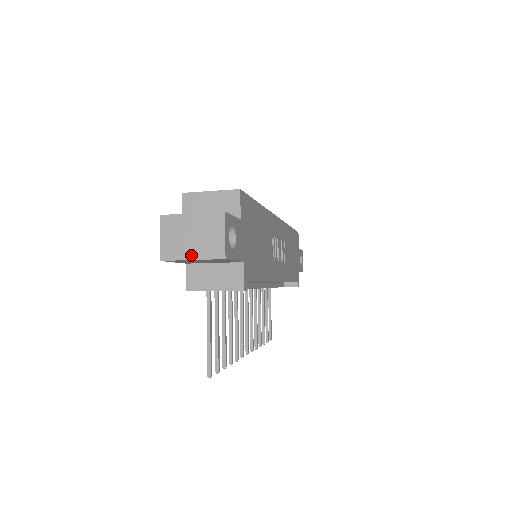
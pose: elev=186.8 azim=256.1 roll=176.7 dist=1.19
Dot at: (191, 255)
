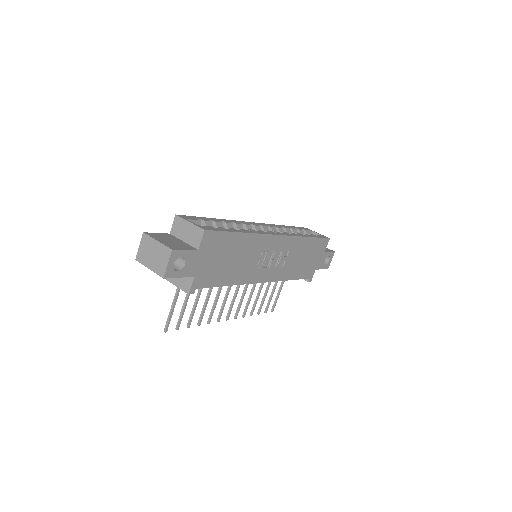
Dot at: (149, 266)
